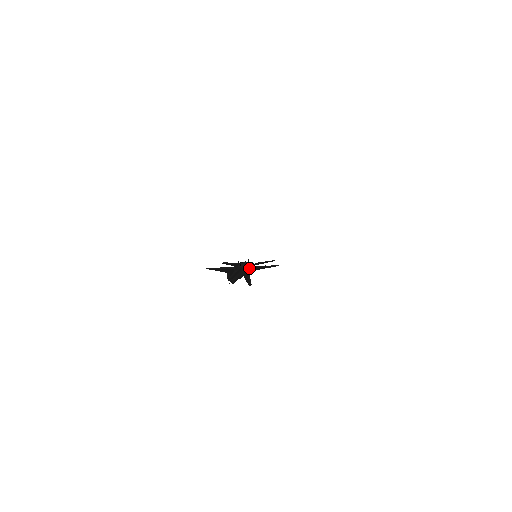
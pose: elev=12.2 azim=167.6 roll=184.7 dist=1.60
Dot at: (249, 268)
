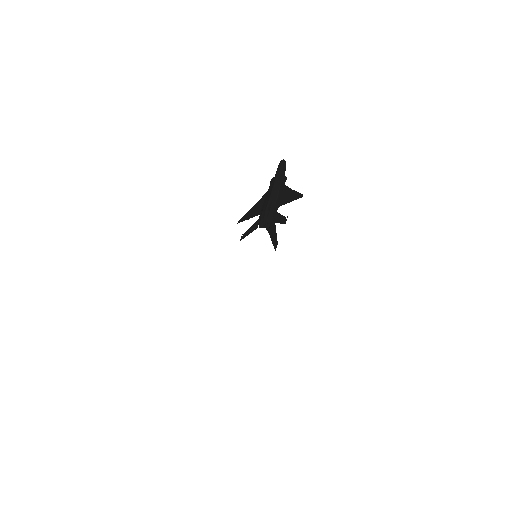
Dot at: occluded
